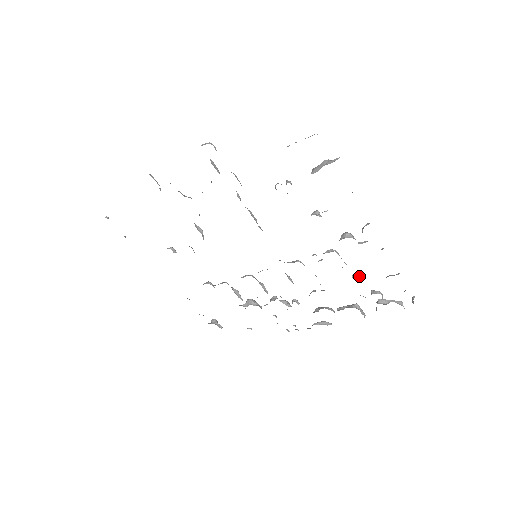
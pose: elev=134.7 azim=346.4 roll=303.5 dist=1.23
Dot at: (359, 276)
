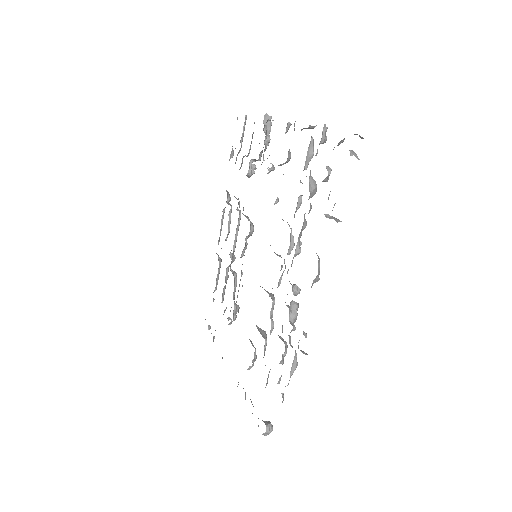
Dot at: occluded
